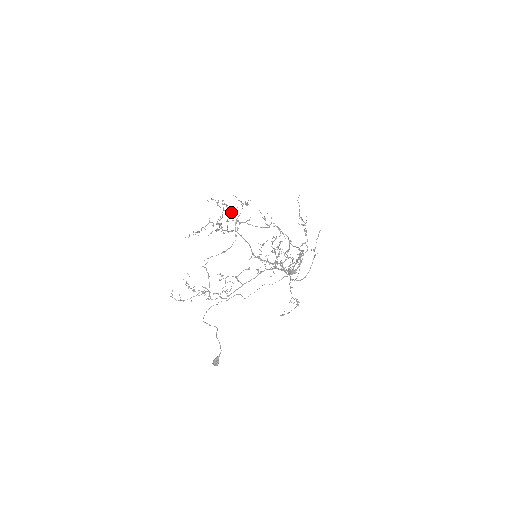
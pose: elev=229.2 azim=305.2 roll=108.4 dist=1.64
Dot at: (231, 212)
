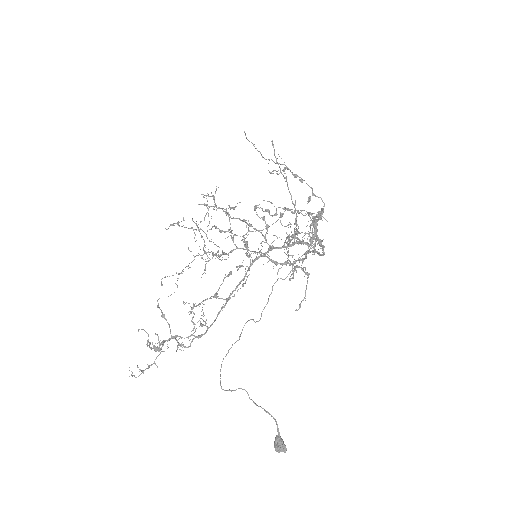
Dot at: (225, 231)
